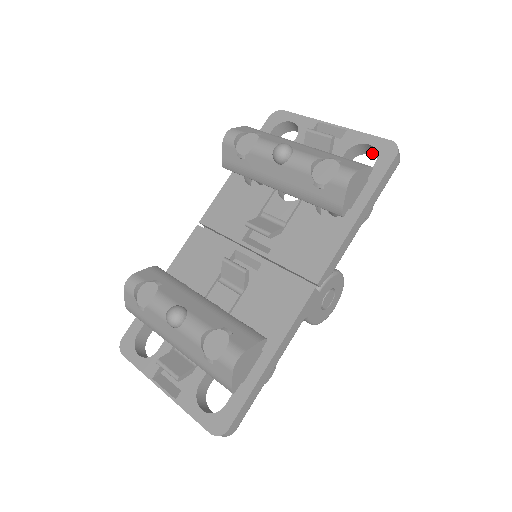
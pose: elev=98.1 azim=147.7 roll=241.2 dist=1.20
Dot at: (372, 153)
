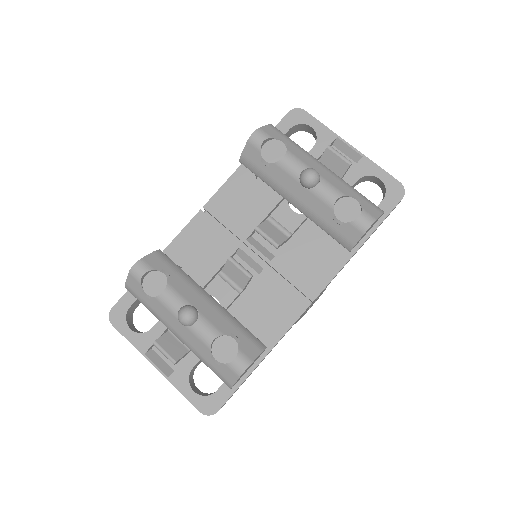
Dot at: (378, 184)
